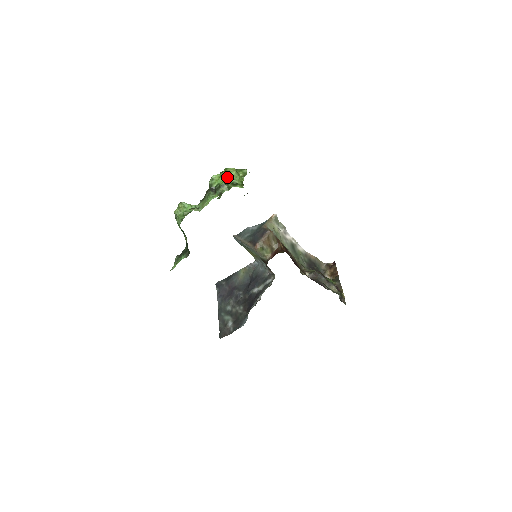
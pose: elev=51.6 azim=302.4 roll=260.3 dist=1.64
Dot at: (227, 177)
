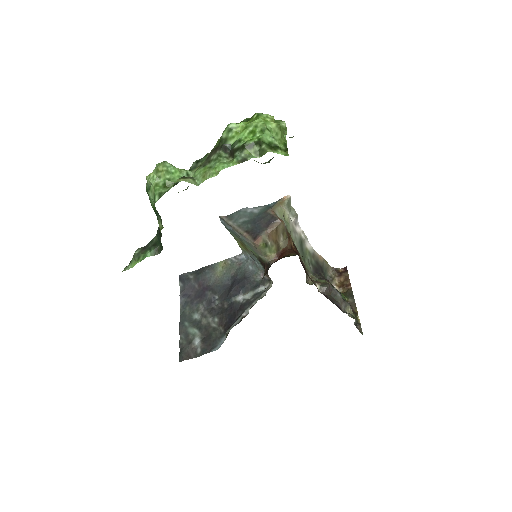
Dot at: (260, 131)
